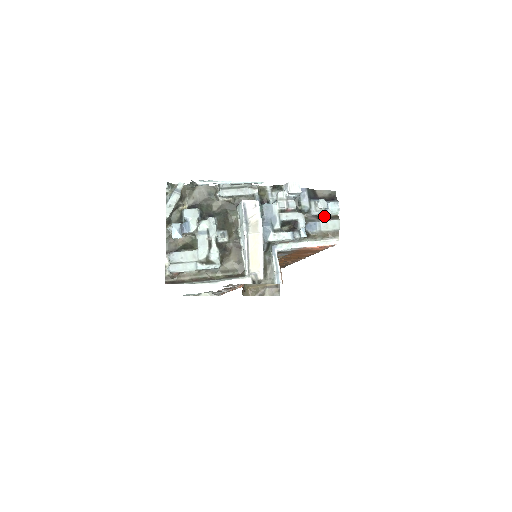
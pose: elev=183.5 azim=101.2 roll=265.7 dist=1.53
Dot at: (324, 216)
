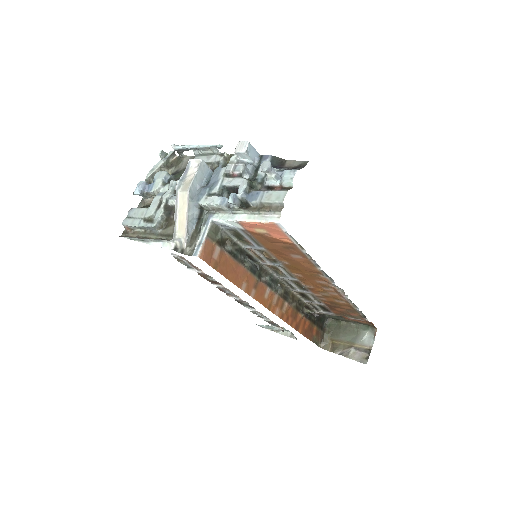
Dot at: (276, 187)
